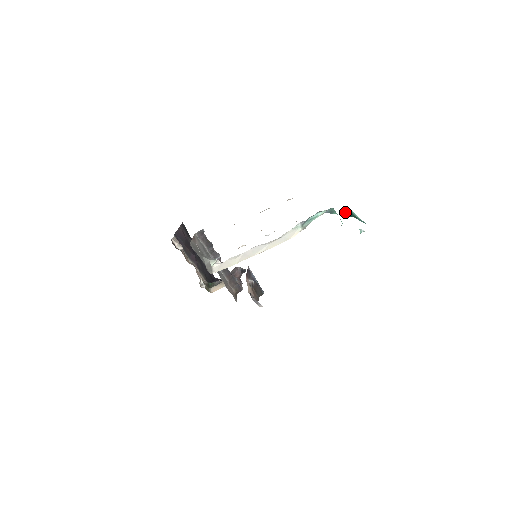
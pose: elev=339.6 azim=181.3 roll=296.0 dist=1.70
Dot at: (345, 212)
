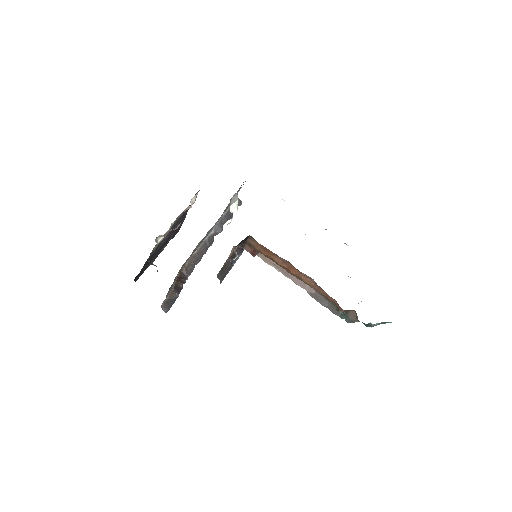
Dot at: occluded
